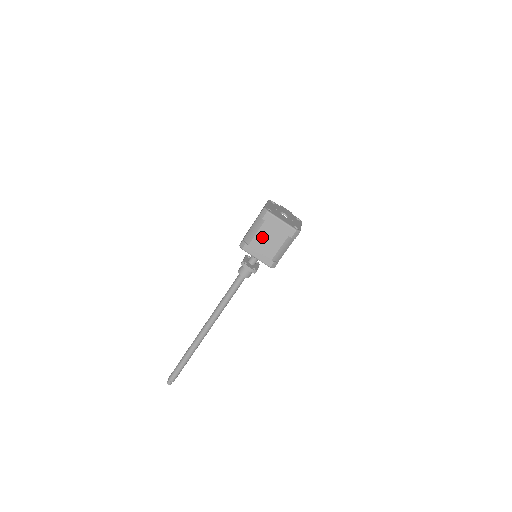
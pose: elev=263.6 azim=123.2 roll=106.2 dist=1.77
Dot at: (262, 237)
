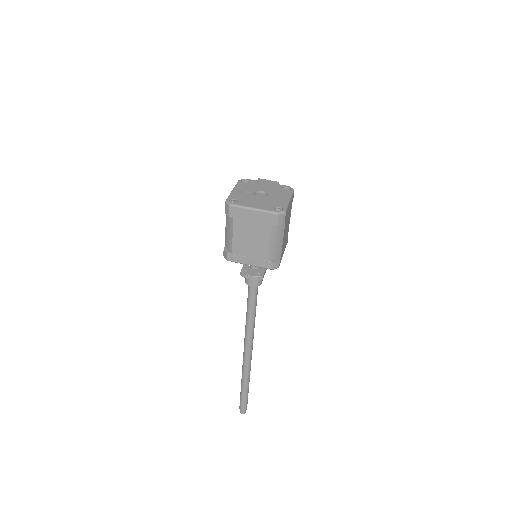
Dot at: (242, 238)
